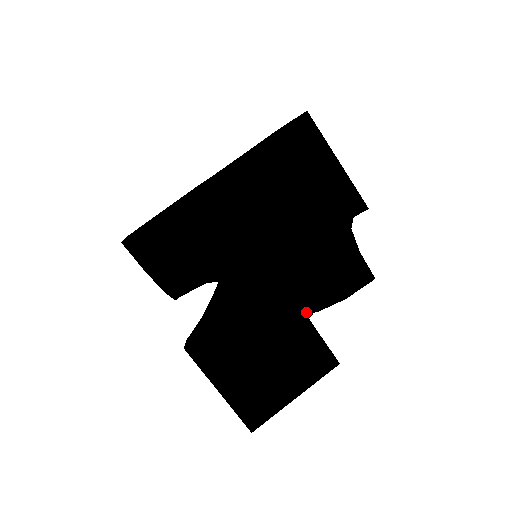
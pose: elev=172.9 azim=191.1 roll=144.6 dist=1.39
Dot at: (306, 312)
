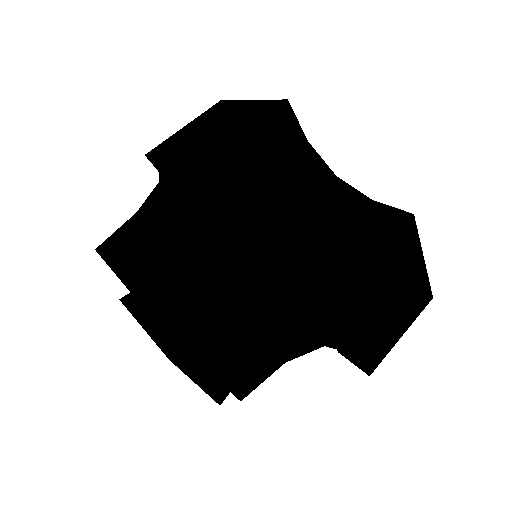
Dot at: occluded
